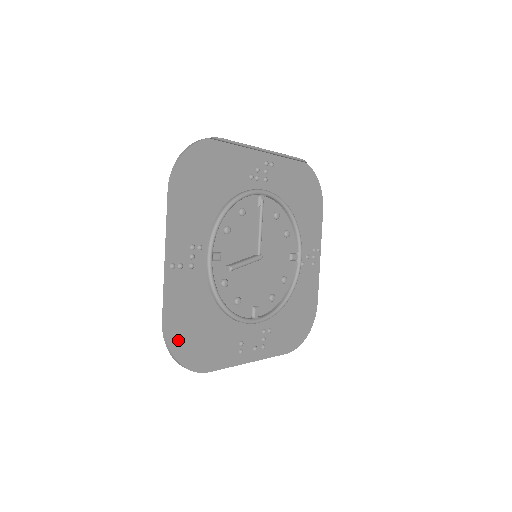
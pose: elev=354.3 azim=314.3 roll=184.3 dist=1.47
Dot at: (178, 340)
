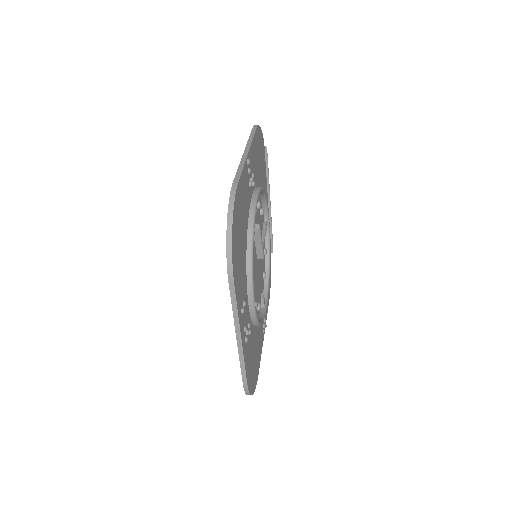
Dot at: (236, 211)
